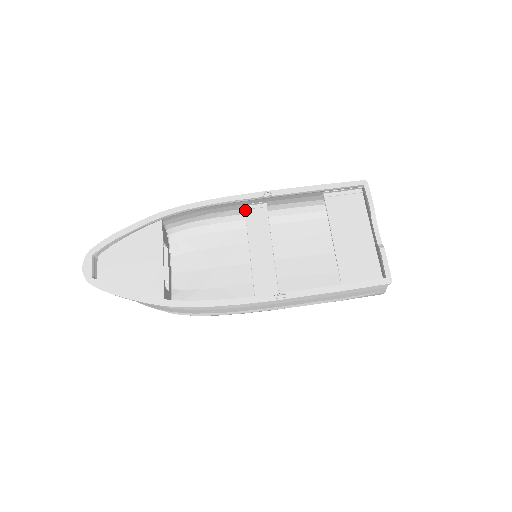
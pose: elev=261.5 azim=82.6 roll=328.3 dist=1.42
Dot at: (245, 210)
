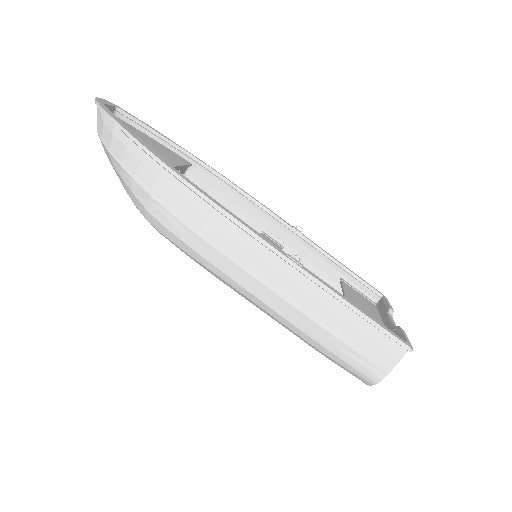
Dot at: (262, 233)
